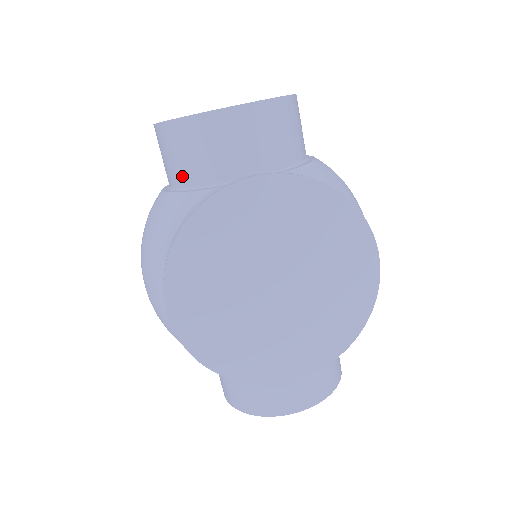
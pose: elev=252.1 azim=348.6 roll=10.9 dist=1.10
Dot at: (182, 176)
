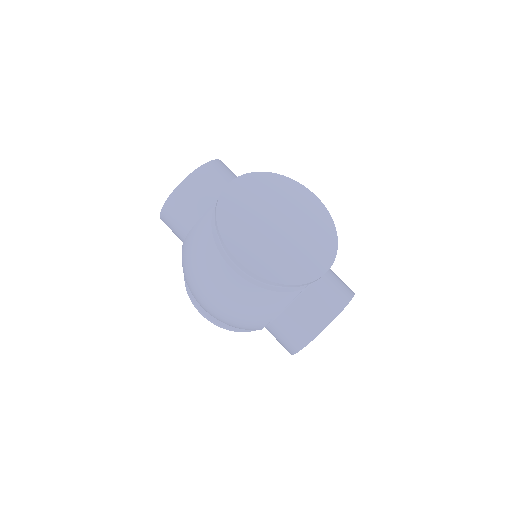
Dot at: (195, 213)
